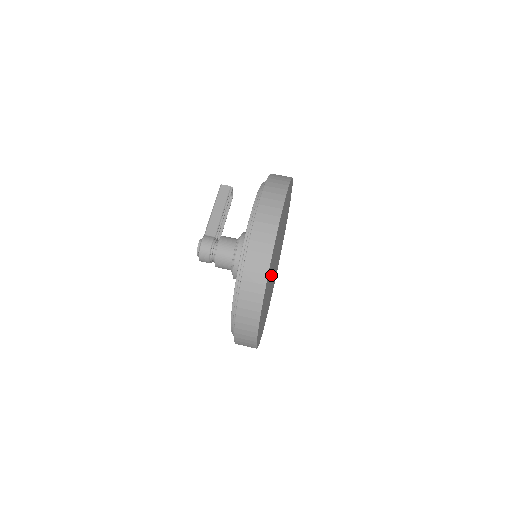
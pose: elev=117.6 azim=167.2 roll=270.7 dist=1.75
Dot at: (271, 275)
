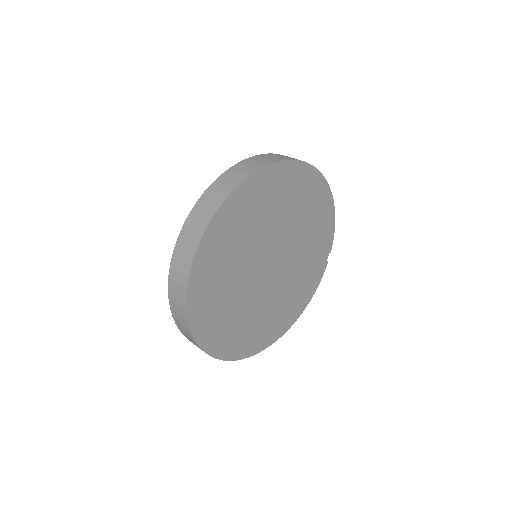
Dot at: (257, 243)
